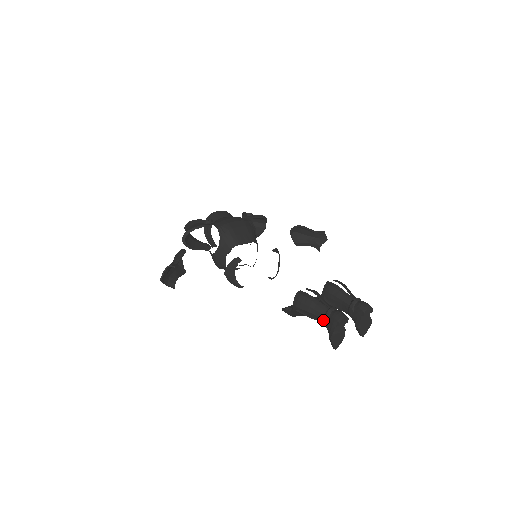
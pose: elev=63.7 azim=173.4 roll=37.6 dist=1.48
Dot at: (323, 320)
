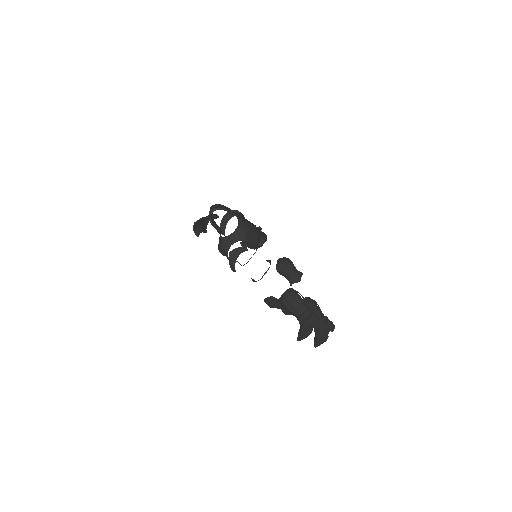
Dot at: (302, 315)
